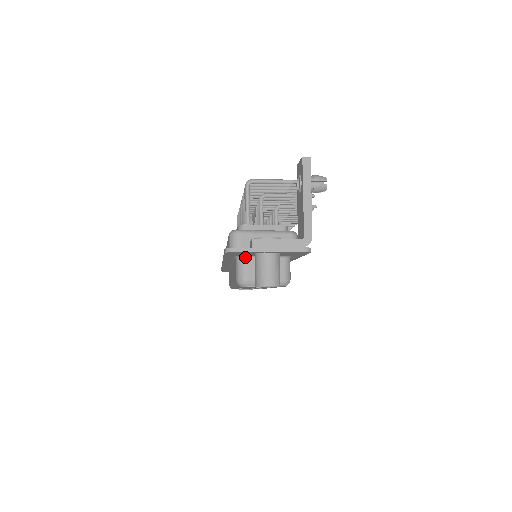
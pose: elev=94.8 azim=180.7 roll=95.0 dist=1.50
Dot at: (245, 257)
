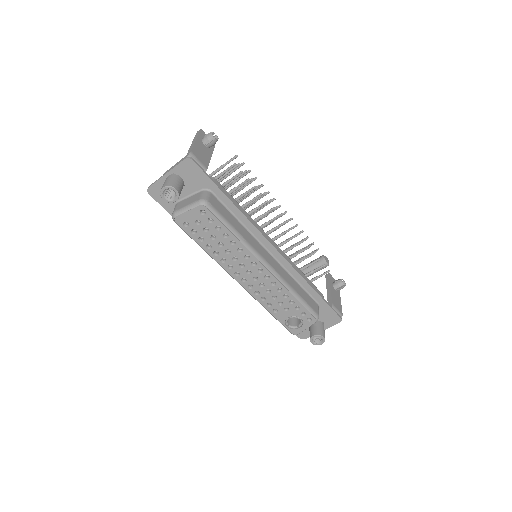
Dot at: (177, 203)
